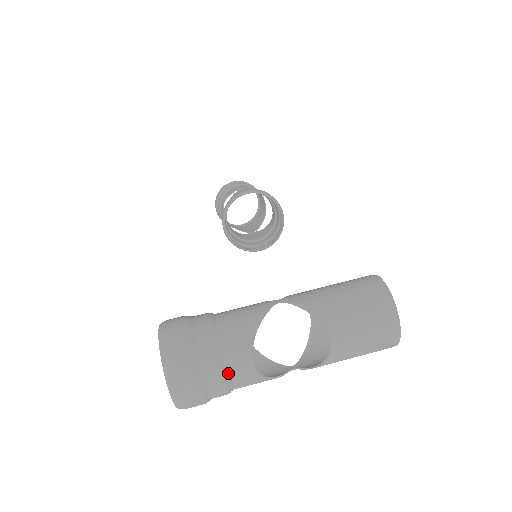
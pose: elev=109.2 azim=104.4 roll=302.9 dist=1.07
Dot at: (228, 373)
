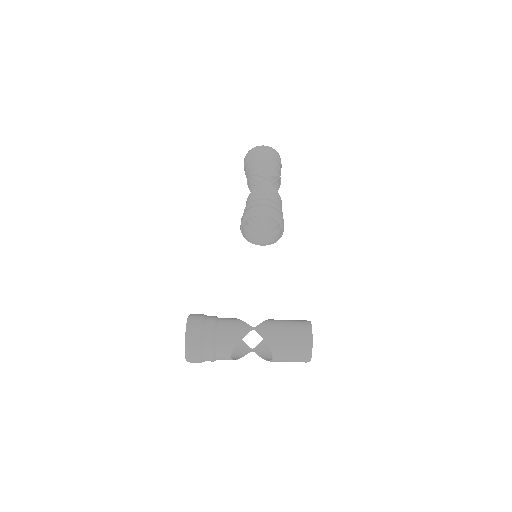
Dot at: (217, 358)
